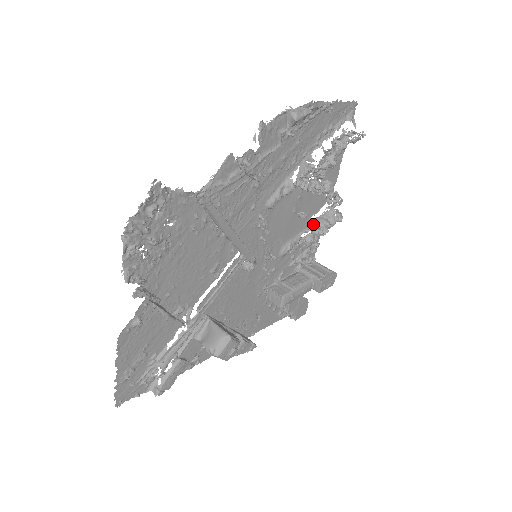
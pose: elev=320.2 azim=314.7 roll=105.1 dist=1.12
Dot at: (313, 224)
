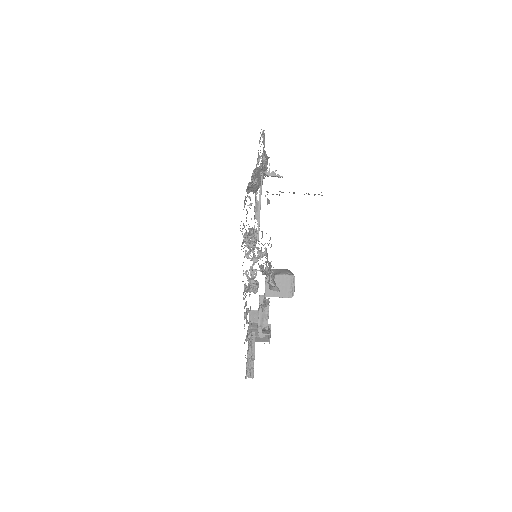
Dot at: (250, 281)
